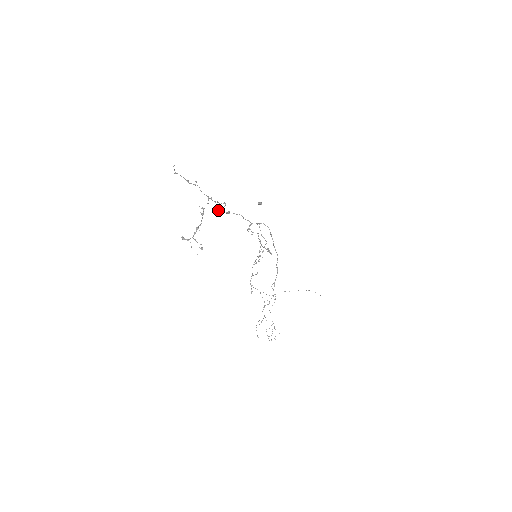
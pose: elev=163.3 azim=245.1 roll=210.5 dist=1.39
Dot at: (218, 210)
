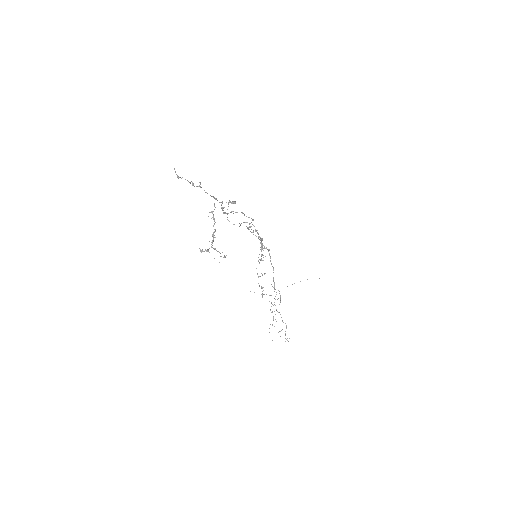
Dot at: occluded
